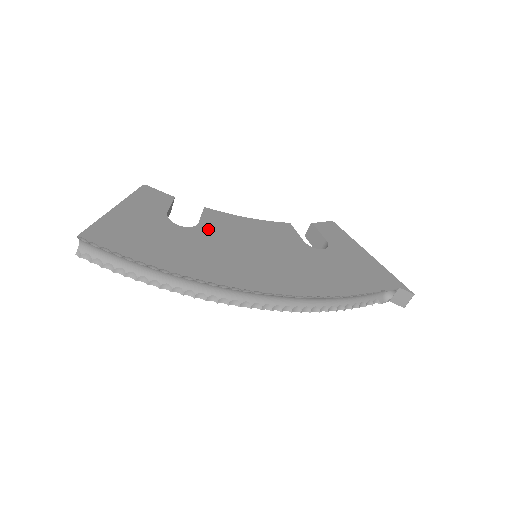
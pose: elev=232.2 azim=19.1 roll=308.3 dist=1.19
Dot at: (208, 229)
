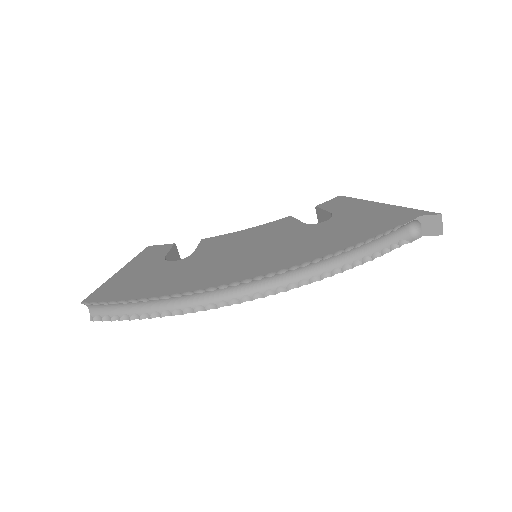
Dot at: (202, 253)
